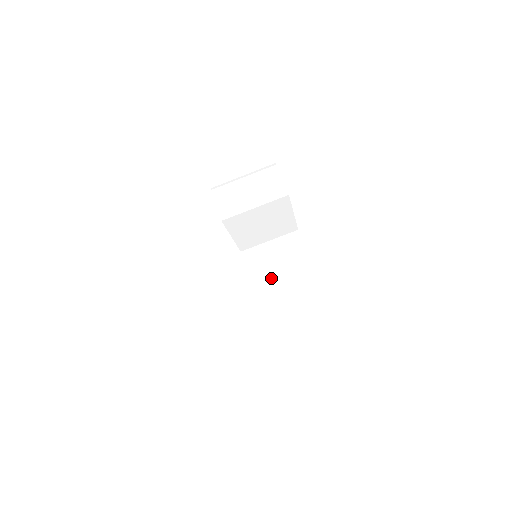
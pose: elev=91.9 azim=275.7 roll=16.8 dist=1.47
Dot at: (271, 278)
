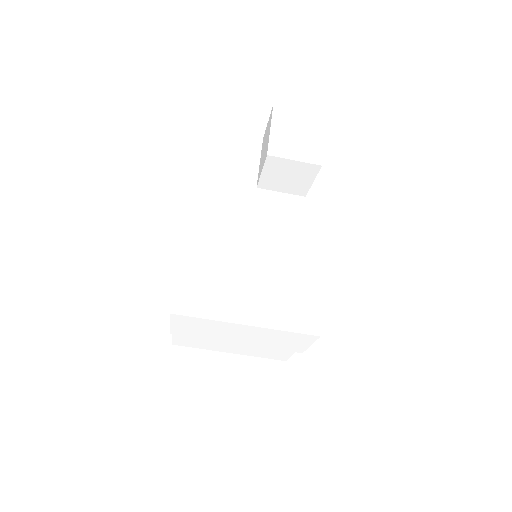
Dot at: occluded
